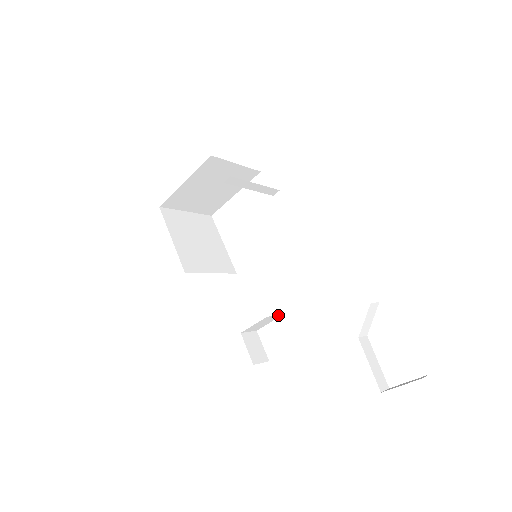
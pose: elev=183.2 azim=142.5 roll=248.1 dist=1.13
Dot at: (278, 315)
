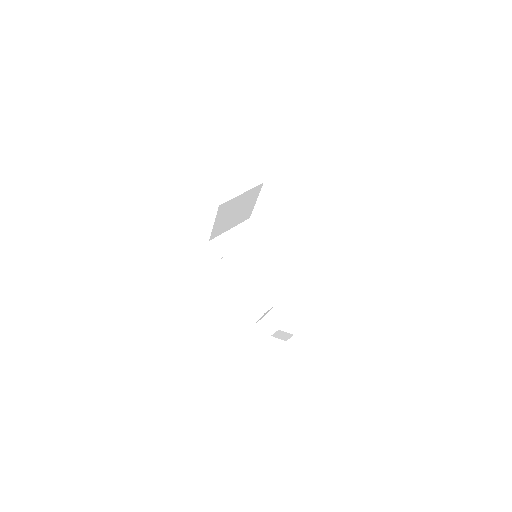
Dot at: occluded
